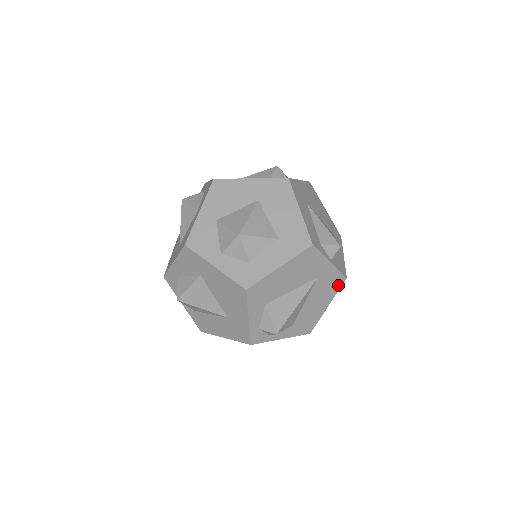
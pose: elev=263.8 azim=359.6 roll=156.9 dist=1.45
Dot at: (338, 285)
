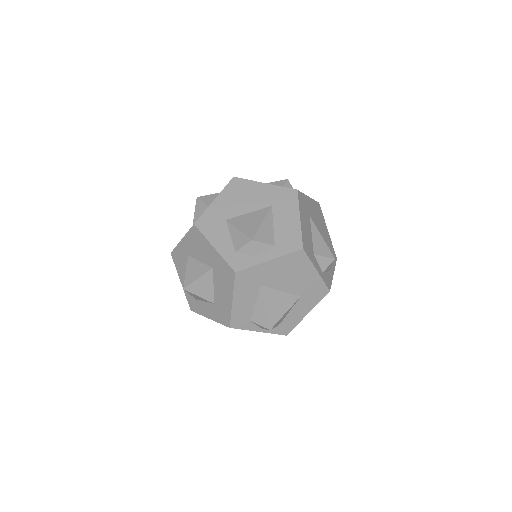
Dot at: occluded
